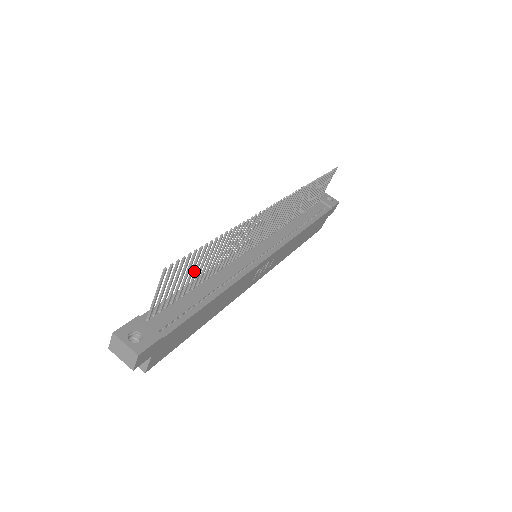
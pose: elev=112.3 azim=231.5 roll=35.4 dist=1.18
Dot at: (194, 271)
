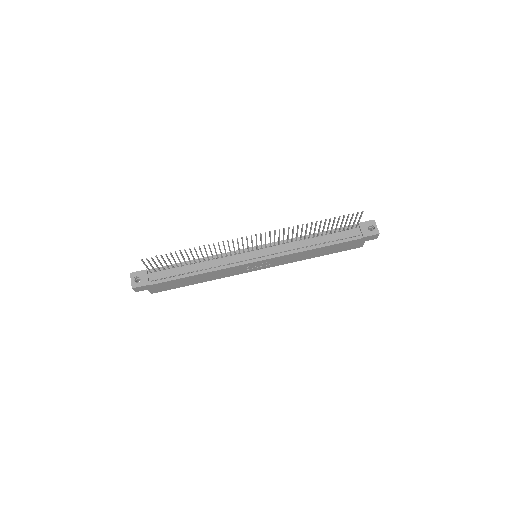
Dot at: (179, 259)
